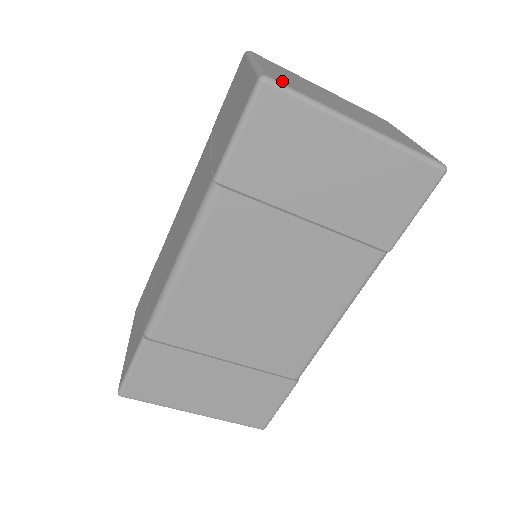
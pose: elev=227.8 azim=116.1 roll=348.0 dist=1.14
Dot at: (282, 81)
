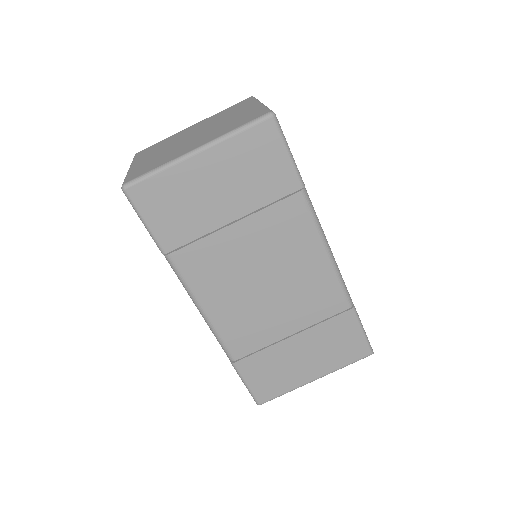
Dot at: (137, 174)
